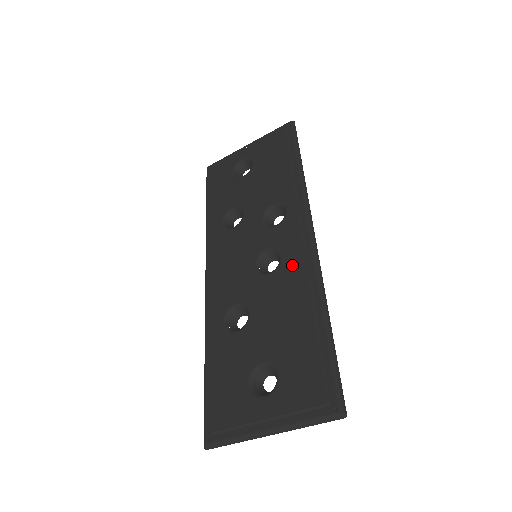
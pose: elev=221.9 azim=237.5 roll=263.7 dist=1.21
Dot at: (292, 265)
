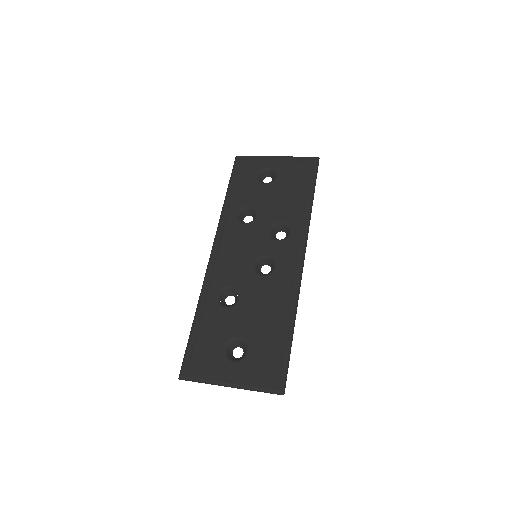
Dot at: (281, 278)
